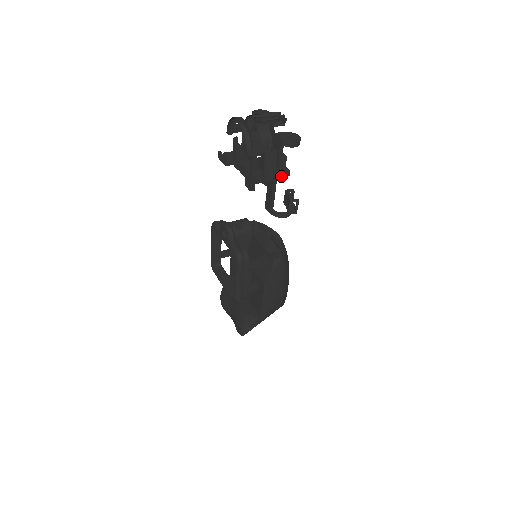
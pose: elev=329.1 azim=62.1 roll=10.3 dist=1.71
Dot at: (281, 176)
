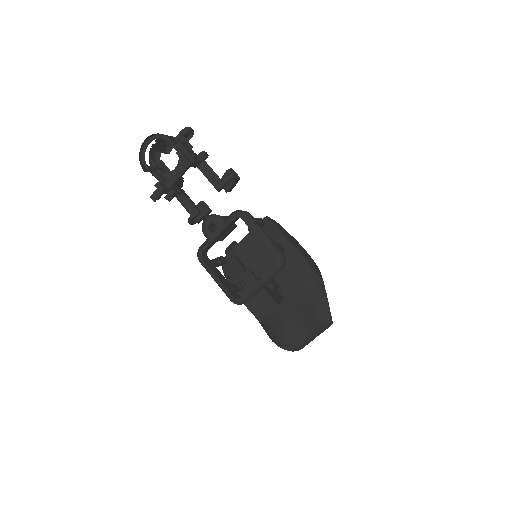
Dot at: (204, 153)
